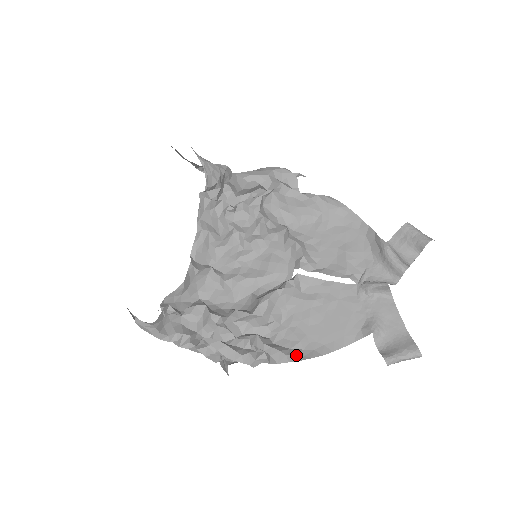
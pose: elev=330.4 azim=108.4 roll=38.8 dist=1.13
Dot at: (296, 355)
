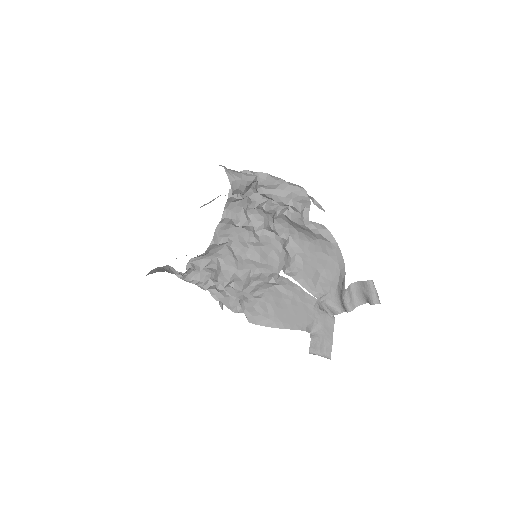
Dot at: (262, 322)
